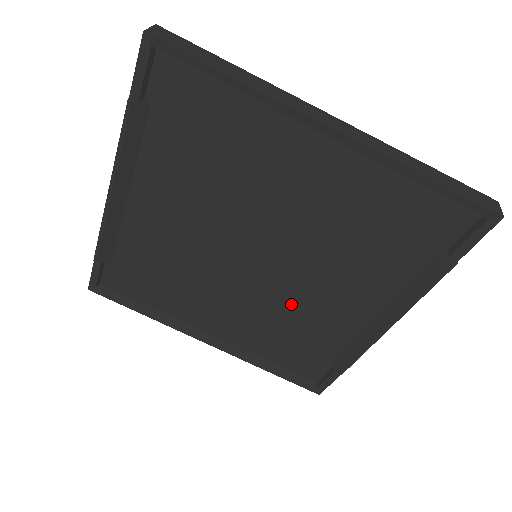
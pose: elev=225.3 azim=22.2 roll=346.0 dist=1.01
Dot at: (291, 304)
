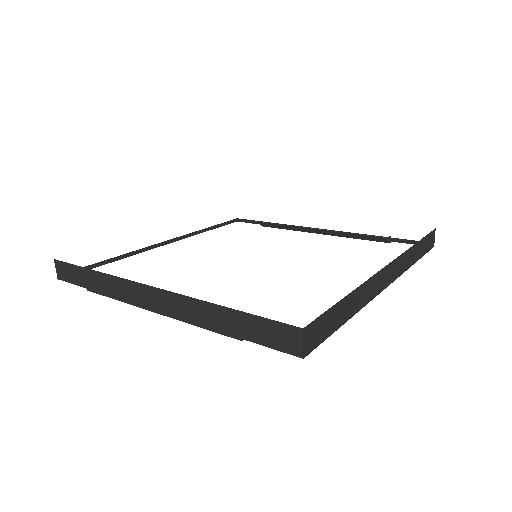
Dot at: occluded
